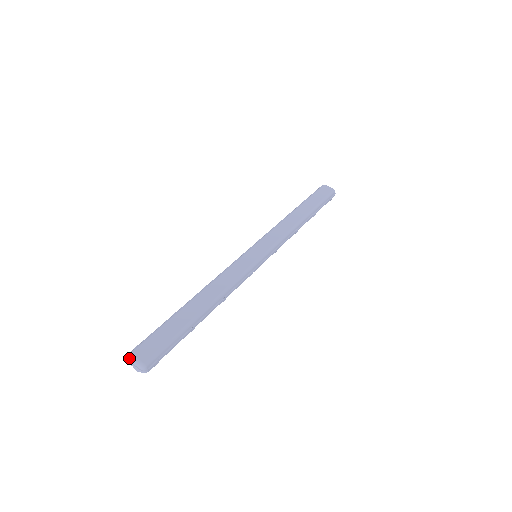
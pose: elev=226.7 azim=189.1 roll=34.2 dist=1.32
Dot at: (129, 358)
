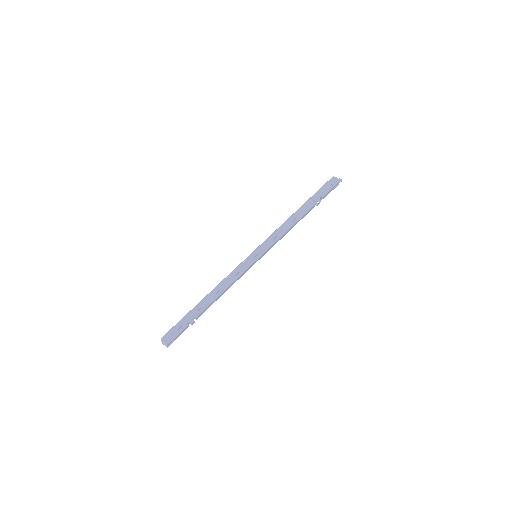
Dot at: occluded
